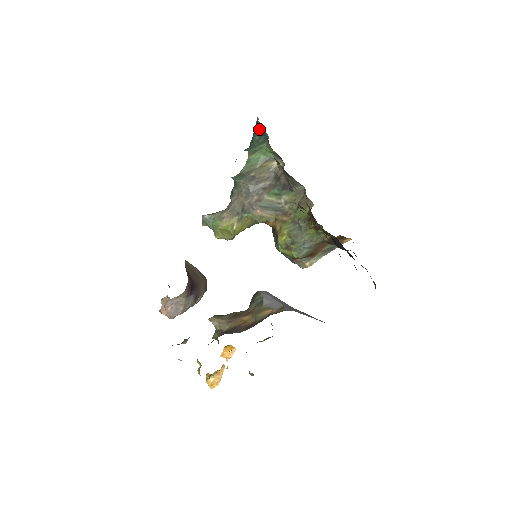
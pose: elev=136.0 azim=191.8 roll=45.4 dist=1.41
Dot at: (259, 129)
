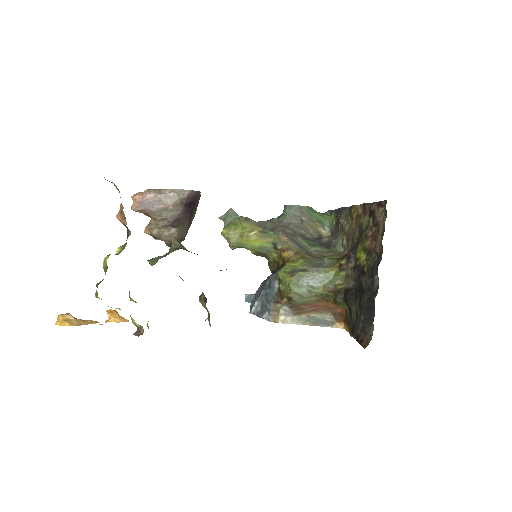
Dot at: occluded
